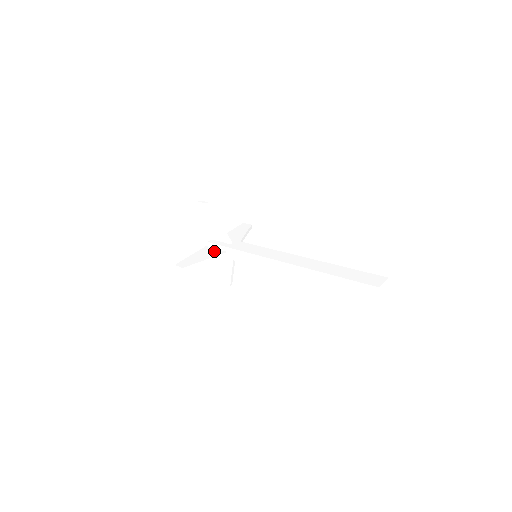
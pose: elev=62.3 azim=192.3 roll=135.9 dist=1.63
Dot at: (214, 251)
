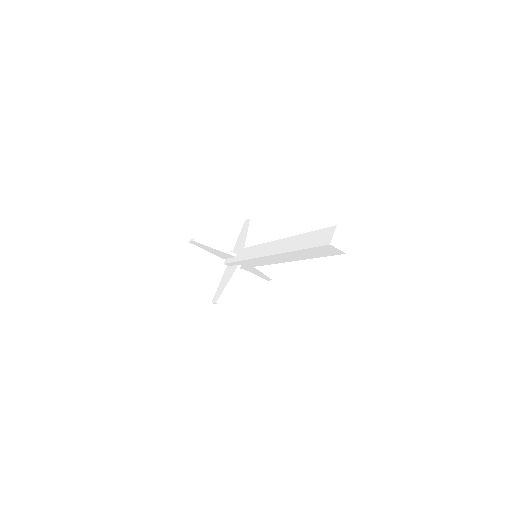
Dot at: (231, 270)
